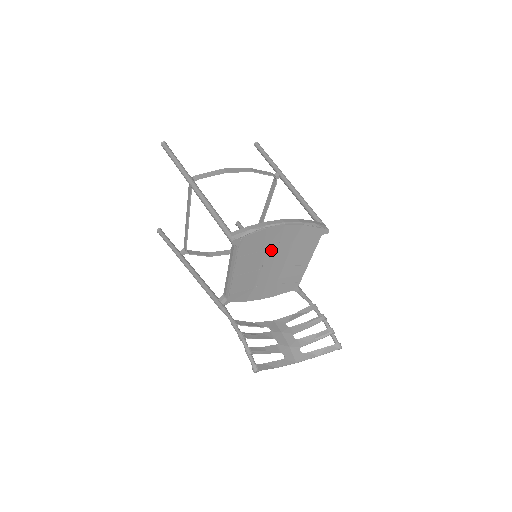
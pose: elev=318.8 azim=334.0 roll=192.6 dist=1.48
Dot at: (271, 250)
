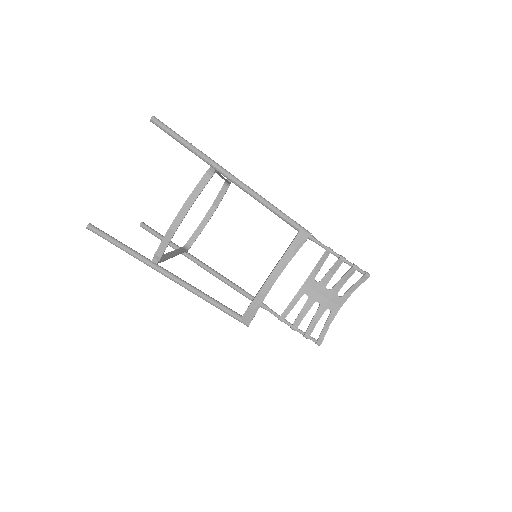
Dot at: occluded
